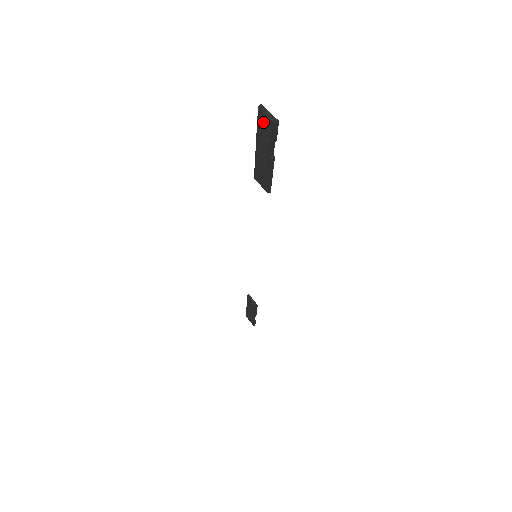
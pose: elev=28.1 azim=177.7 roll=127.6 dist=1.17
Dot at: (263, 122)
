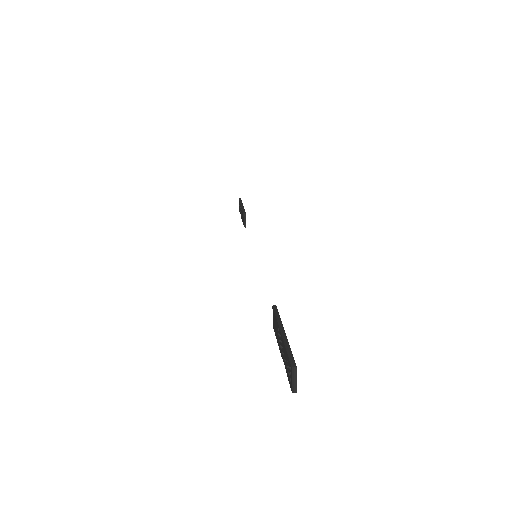
Dot at: (289, 366)
